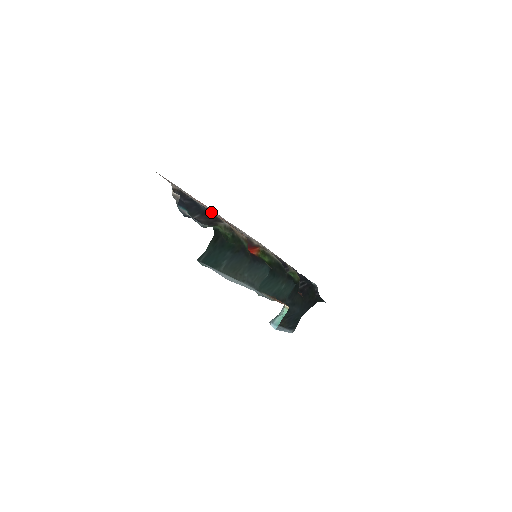
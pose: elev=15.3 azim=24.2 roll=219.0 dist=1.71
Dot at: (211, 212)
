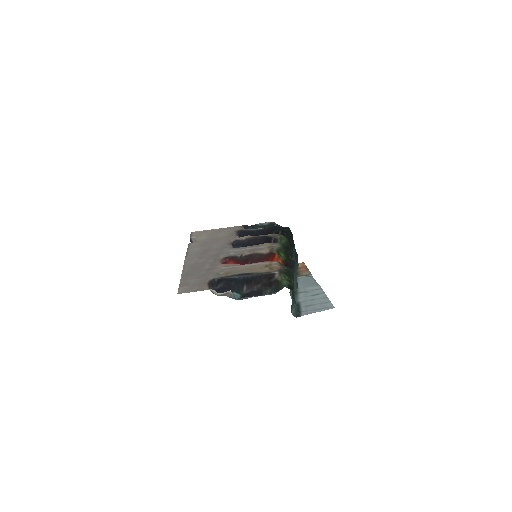
Dot at: (251, 274)
